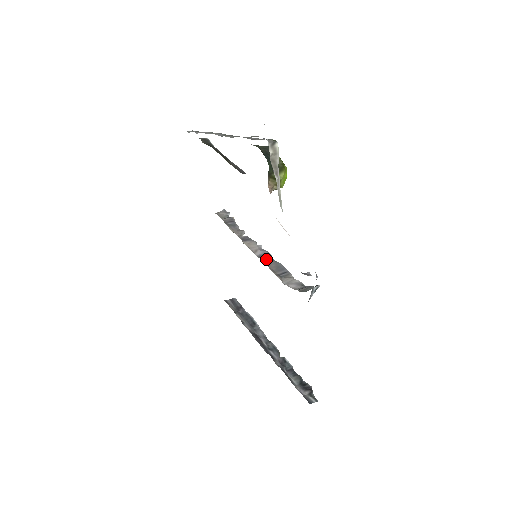
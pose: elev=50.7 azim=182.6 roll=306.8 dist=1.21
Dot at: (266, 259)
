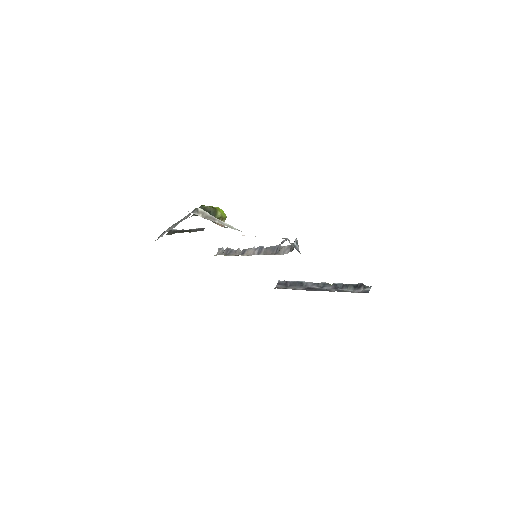
Dot at: (262, 252)
